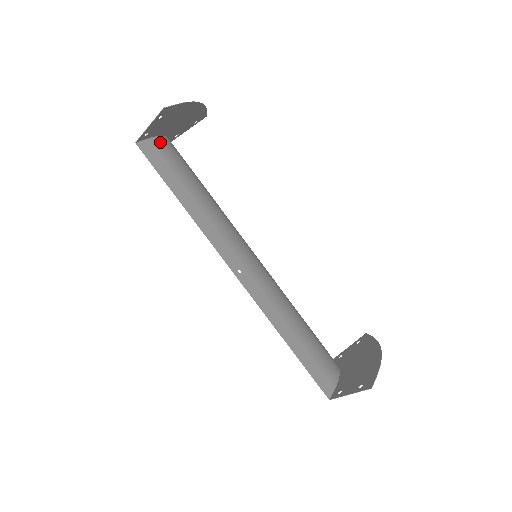
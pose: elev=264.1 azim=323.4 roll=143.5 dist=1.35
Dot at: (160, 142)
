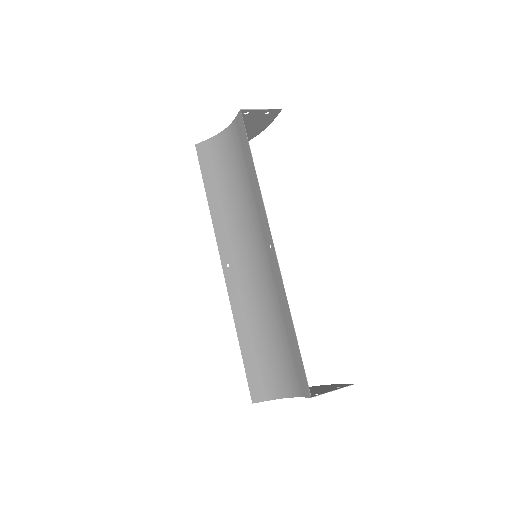
Dot at: (232, 129)
